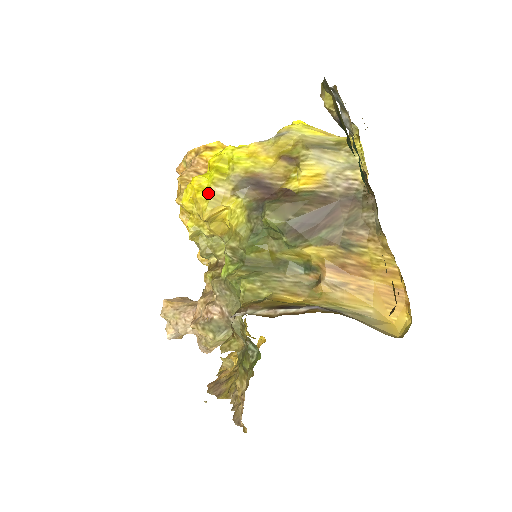
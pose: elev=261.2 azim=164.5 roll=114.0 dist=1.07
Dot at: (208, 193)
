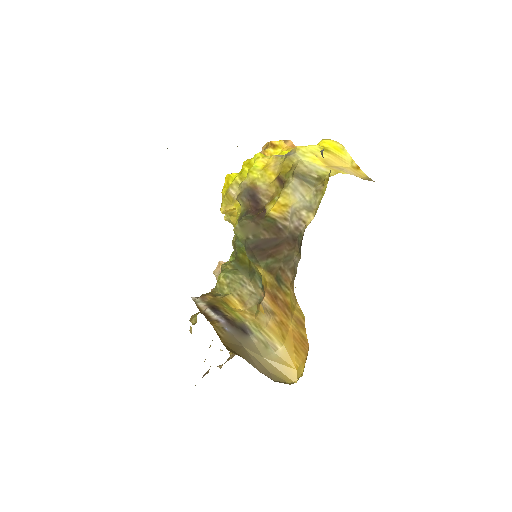
Dot at: (226, 192)
